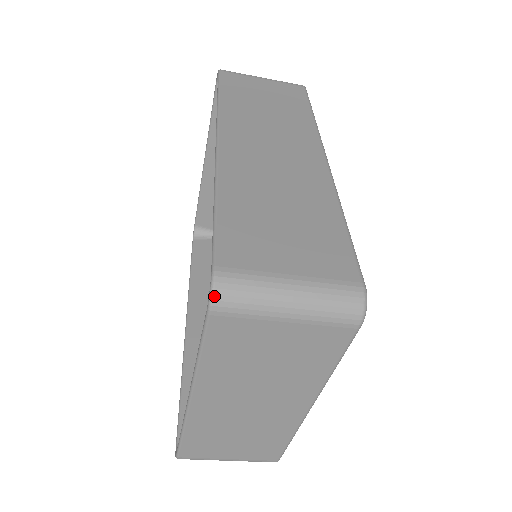
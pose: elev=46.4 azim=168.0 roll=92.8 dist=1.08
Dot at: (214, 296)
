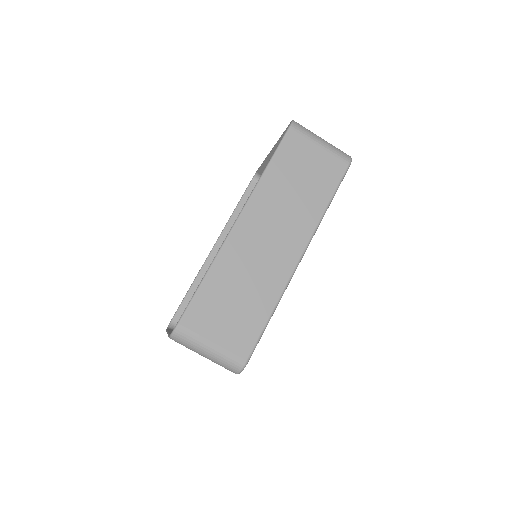
Dot at: (172, 336)
